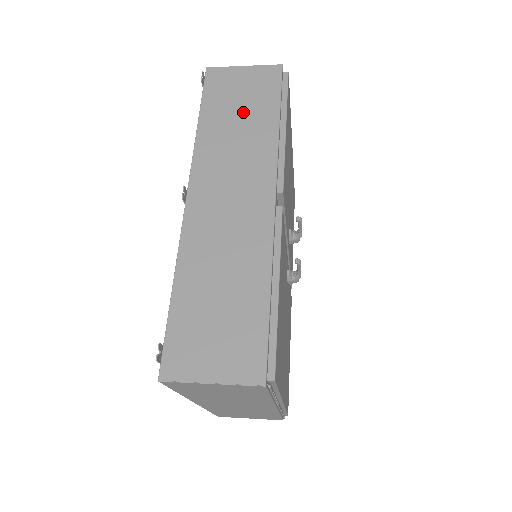
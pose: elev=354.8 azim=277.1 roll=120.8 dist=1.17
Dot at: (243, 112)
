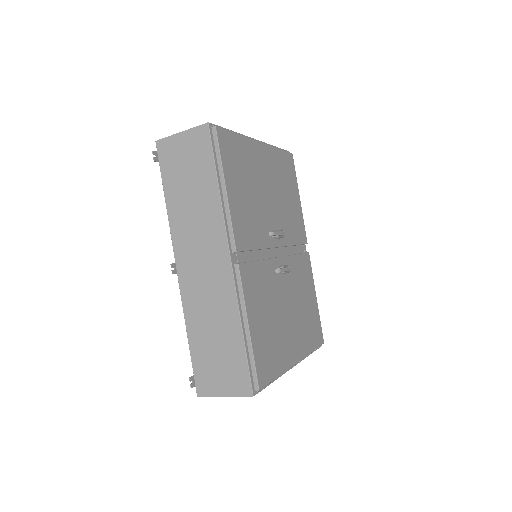
Dot at: (192, 183)
